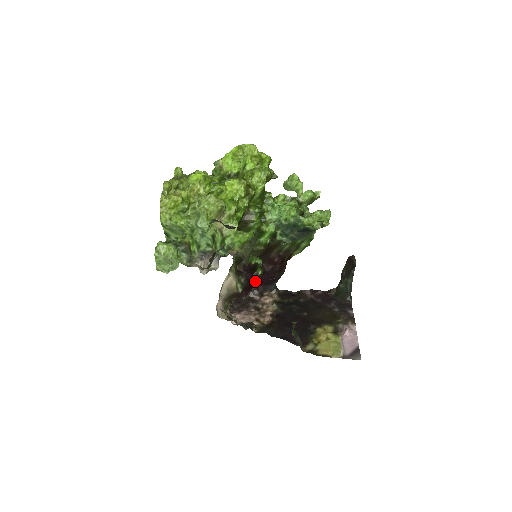
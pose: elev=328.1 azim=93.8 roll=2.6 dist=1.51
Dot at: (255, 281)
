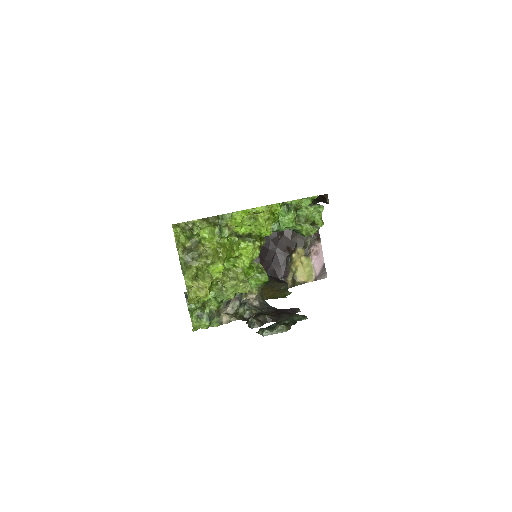
Dot at: occluded
